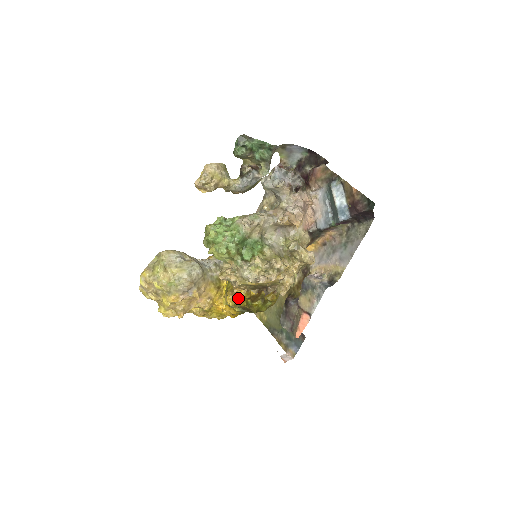
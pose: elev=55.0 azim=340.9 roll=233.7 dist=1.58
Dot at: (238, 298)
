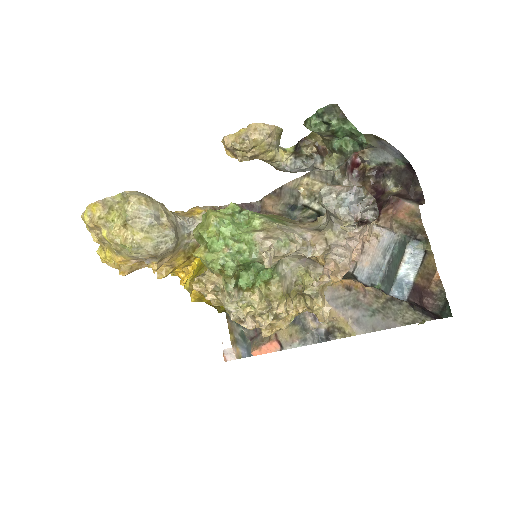
Dot at: occluded
